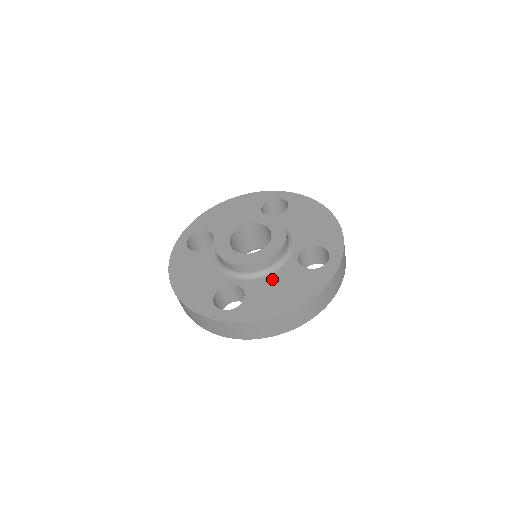
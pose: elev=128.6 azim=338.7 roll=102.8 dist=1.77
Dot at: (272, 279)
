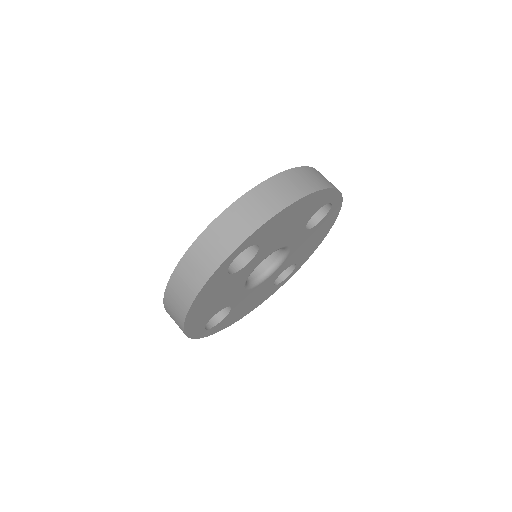
Dot at: occluded
